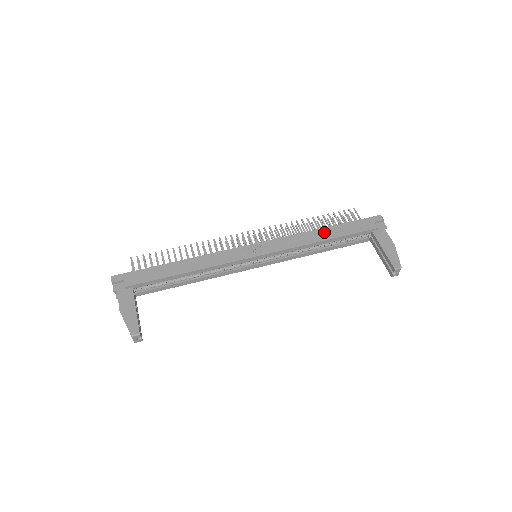
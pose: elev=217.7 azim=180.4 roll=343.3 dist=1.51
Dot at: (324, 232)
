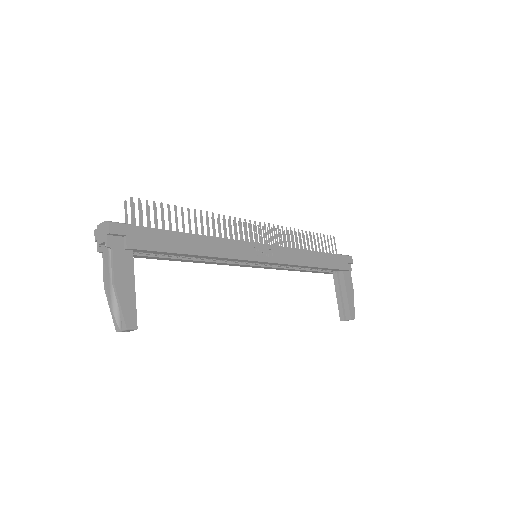
Dot at: (316, 257)
